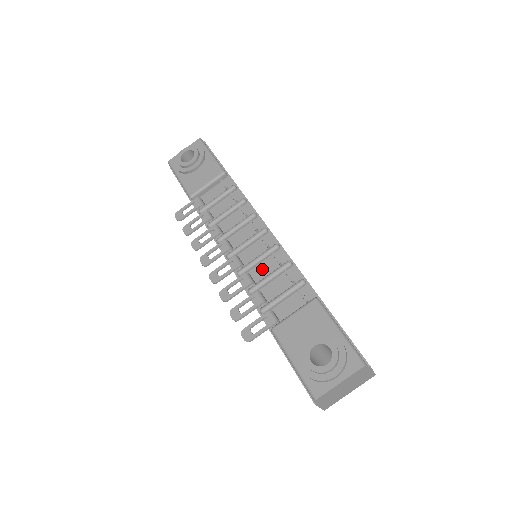
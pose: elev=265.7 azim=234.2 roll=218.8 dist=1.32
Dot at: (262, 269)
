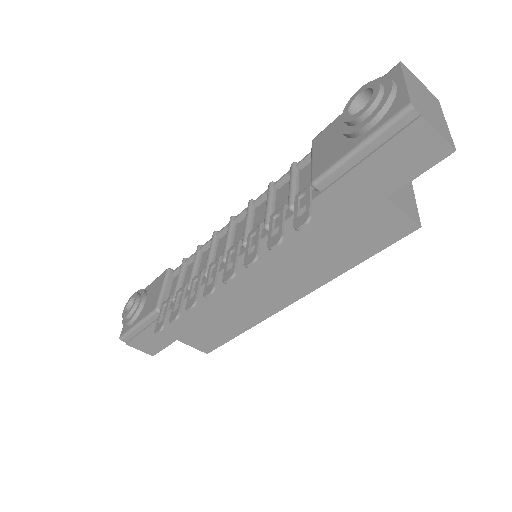
Dot at: (259, 218)
